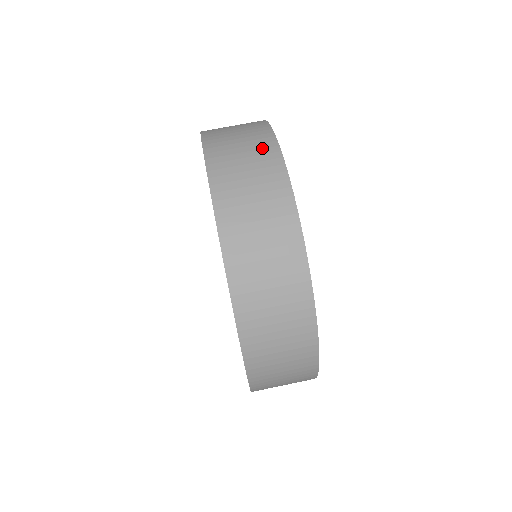
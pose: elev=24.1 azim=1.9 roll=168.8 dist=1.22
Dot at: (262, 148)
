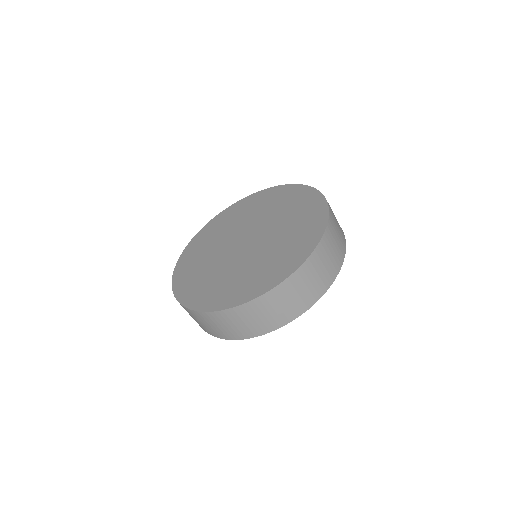
Dot at: (342, 247)
